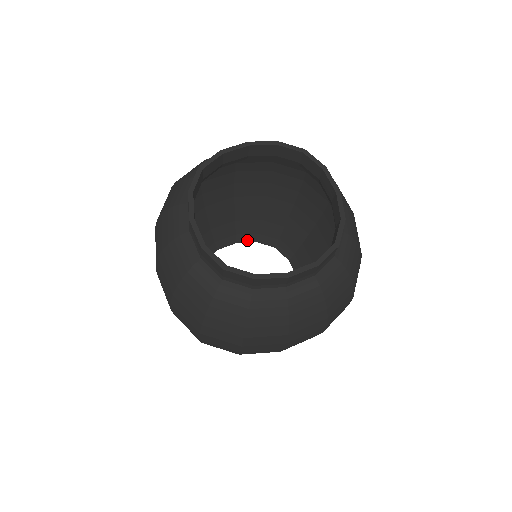
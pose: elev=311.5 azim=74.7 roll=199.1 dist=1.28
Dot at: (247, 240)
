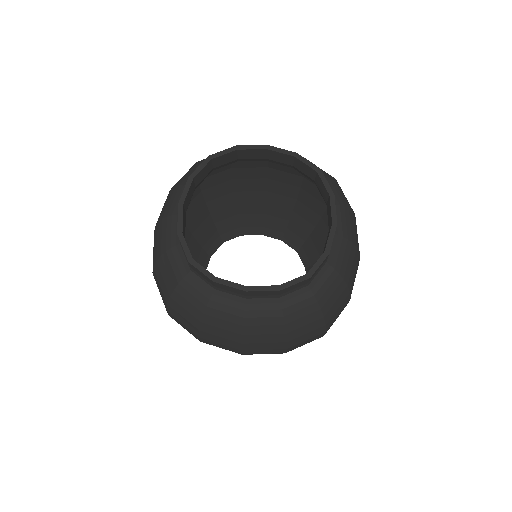
Dot at: (273, 235)
